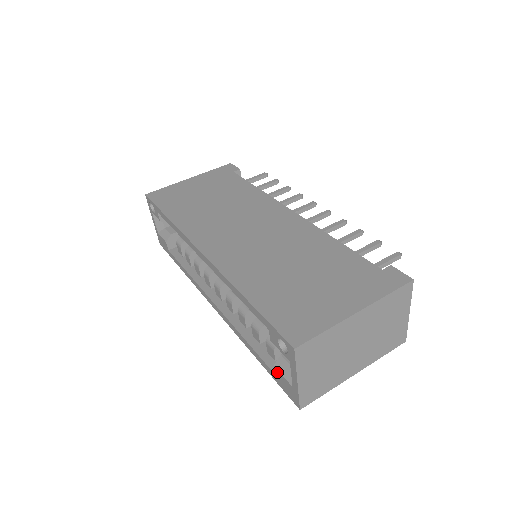
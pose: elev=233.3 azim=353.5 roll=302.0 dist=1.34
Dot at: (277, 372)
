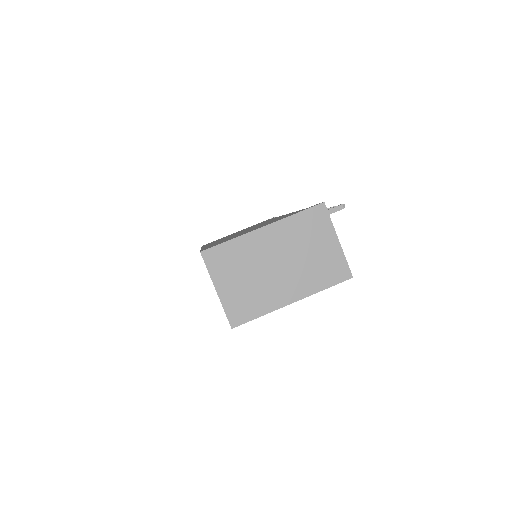
Dot at: occluded
